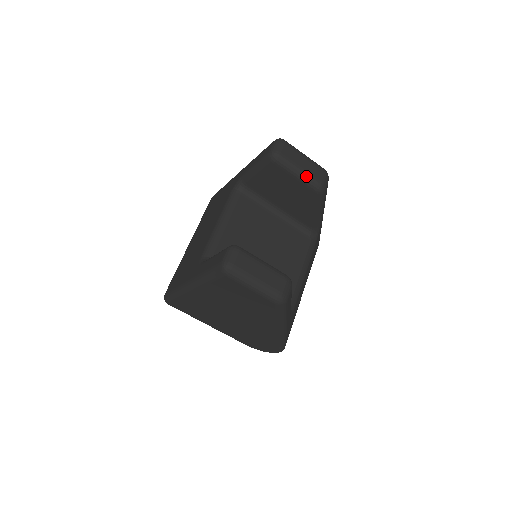
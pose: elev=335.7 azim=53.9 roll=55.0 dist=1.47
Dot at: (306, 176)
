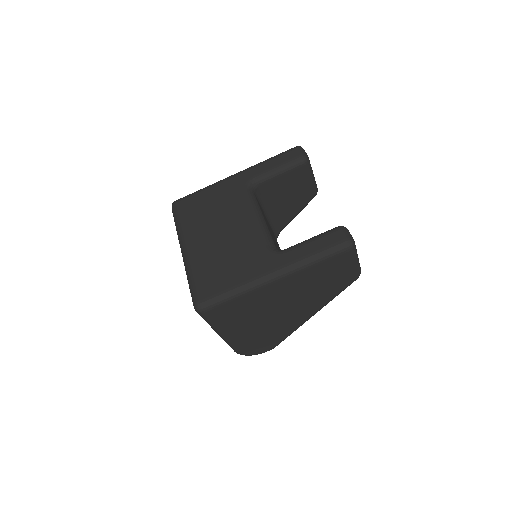
Dot at: occluded
